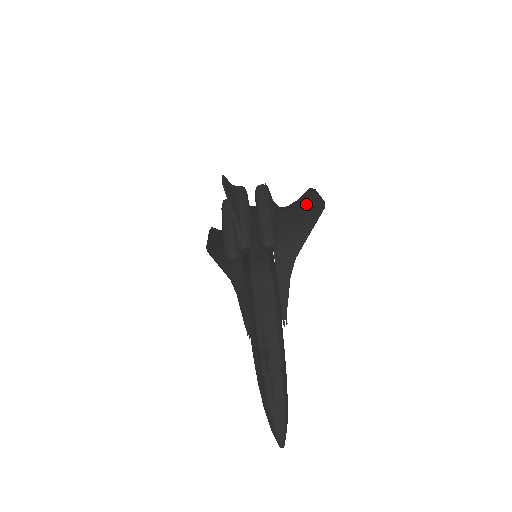
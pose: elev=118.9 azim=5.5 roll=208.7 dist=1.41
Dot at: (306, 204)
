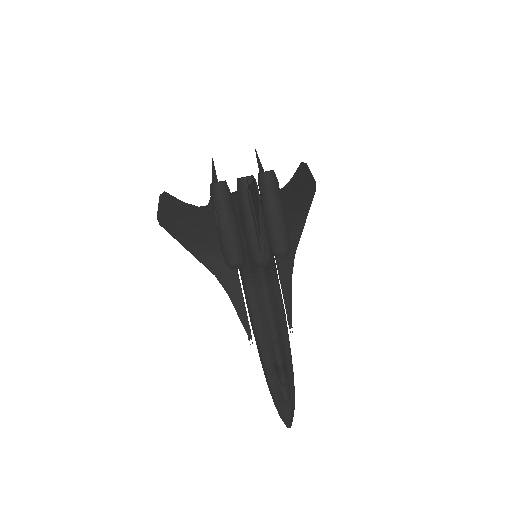
Dot at: (300, 186)
